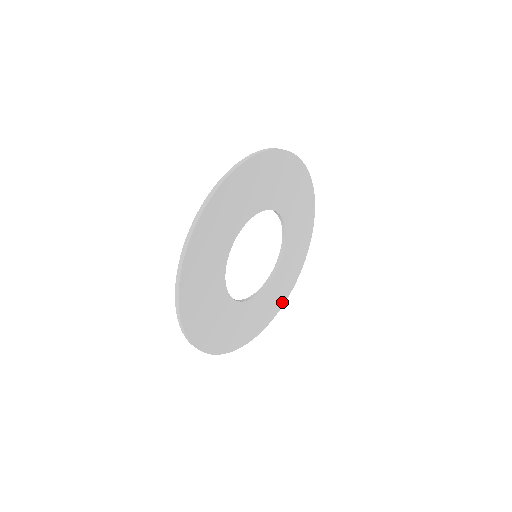
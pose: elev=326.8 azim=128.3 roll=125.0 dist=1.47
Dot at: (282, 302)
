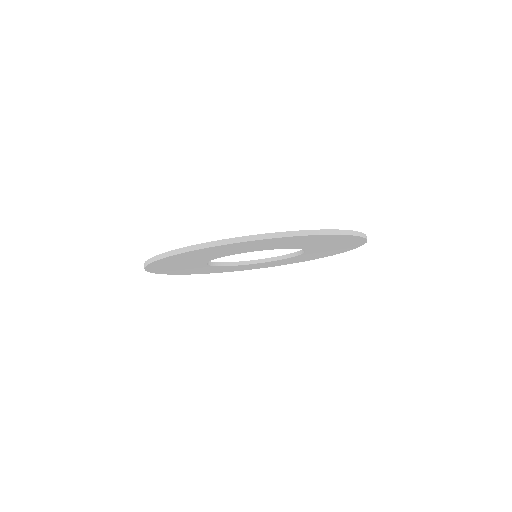
Dot at: (285, 264)
